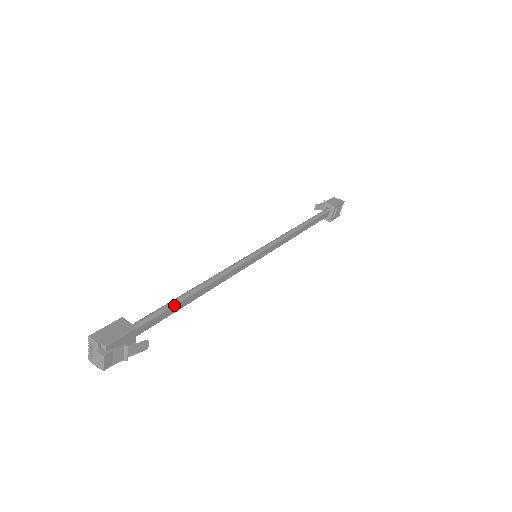
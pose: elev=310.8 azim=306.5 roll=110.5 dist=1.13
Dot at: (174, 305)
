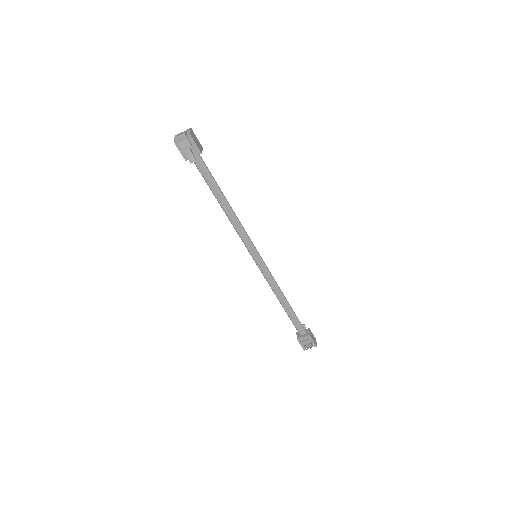
Dot at: (215, 184)
